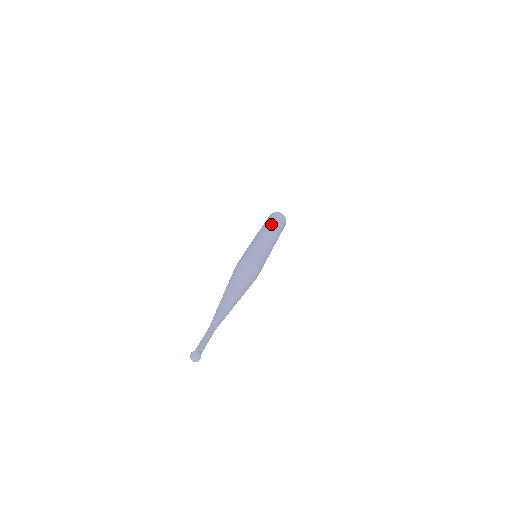
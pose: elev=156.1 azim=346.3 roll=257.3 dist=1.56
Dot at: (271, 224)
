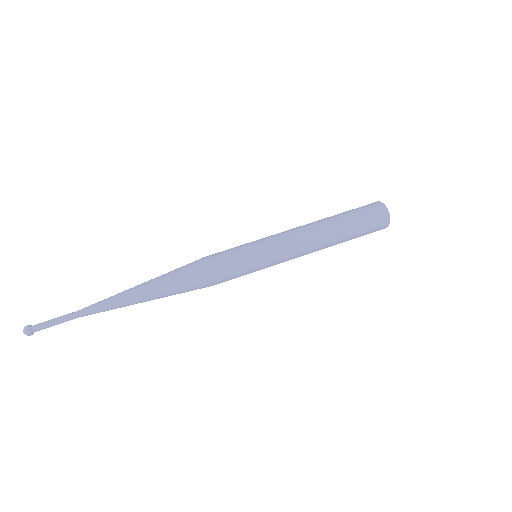
Dot at: (329, 217)
